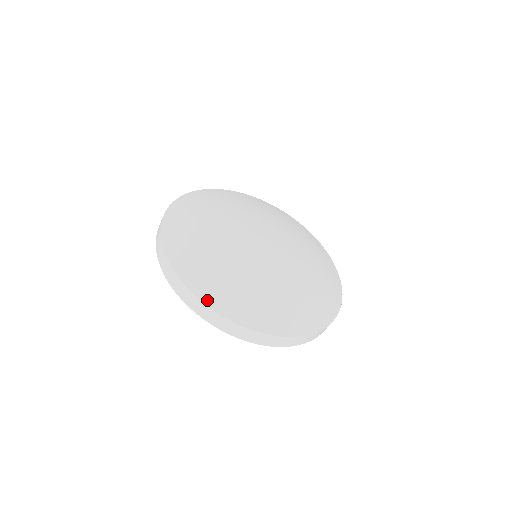
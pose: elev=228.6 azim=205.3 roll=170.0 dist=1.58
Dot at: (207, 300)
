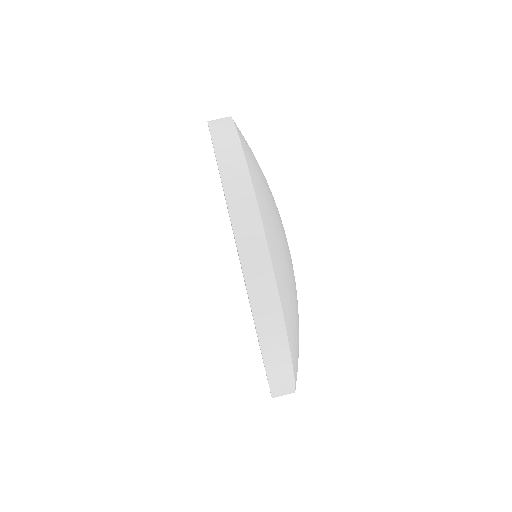
Dot at: (242, 138)
